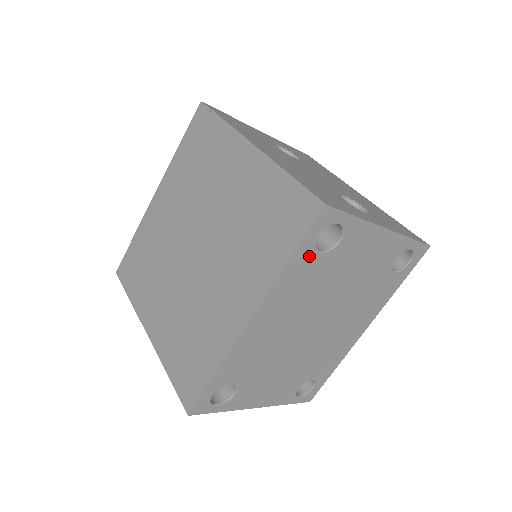
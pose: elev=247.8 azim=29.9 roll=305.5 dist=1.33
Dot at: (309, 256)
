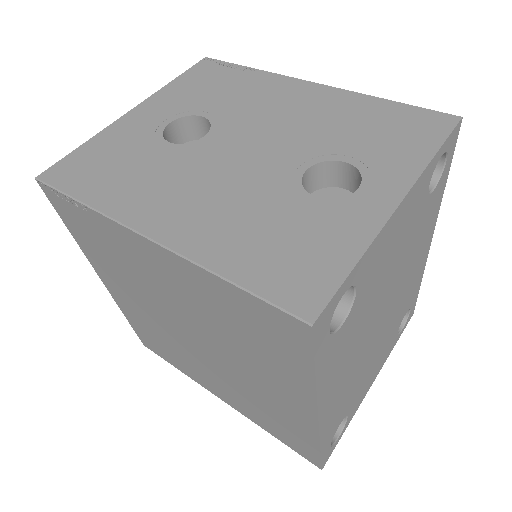
Dot at: (333, 343)
